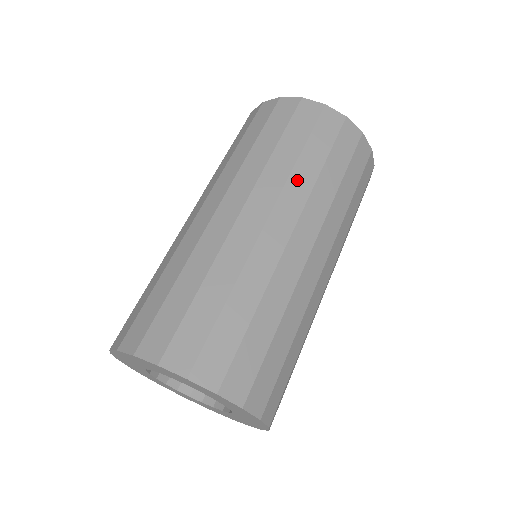
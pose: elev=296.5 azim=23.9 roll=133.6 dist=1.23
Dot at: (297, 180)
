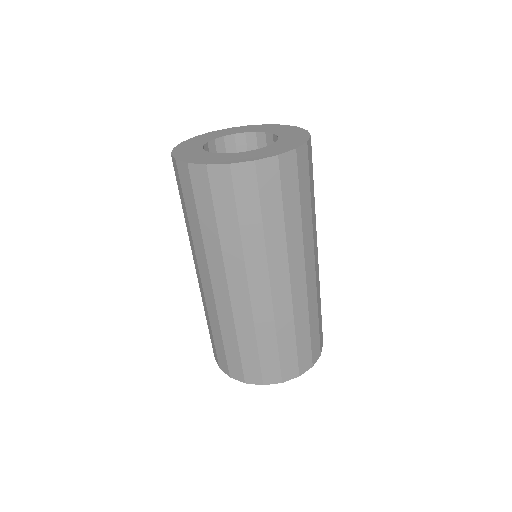
Dot at: (228, 250)
